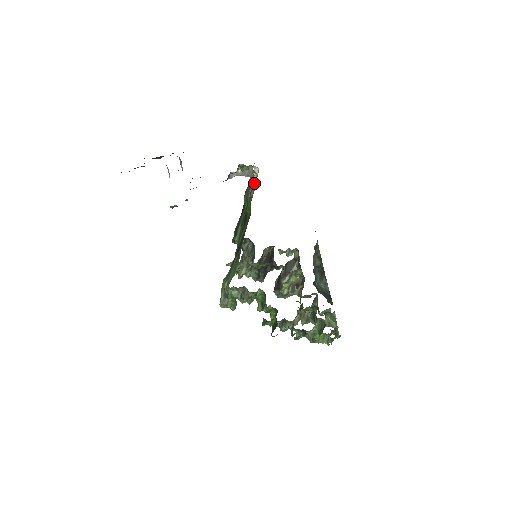
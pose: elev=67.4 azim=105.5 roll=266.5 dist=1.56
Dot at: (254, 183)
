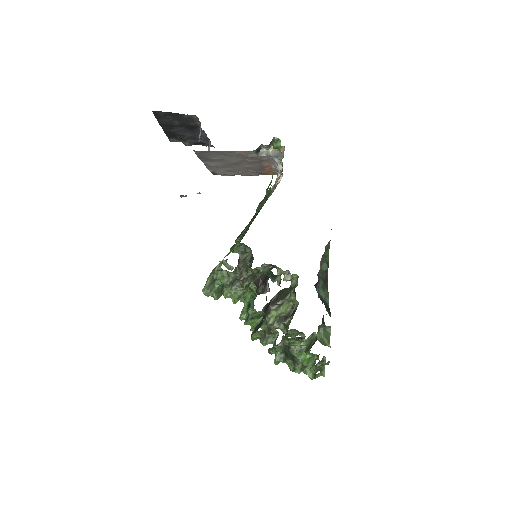
Dot at: (277, 179)
